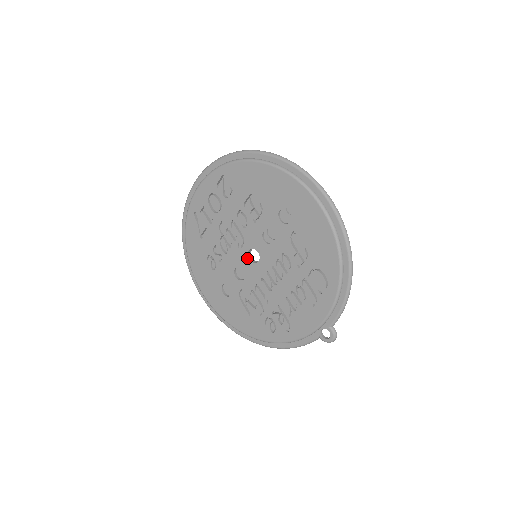
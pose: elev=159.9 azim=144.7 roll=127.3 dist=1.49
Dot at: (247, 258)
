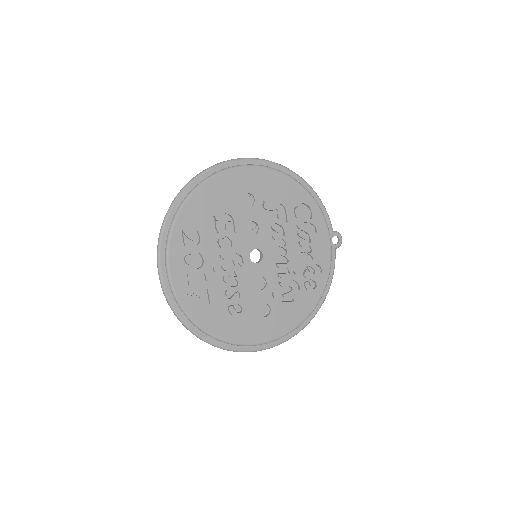
Dot at: (254, 264)
